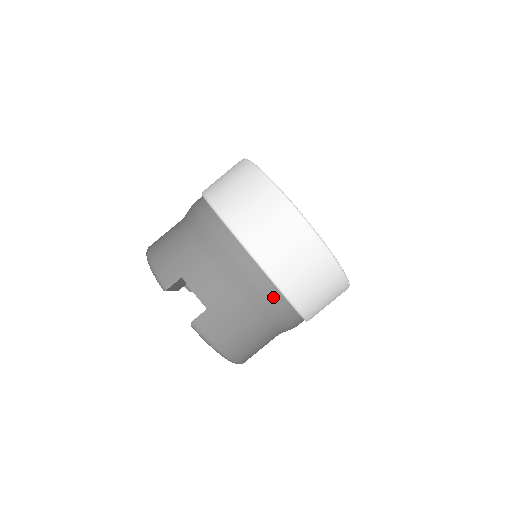
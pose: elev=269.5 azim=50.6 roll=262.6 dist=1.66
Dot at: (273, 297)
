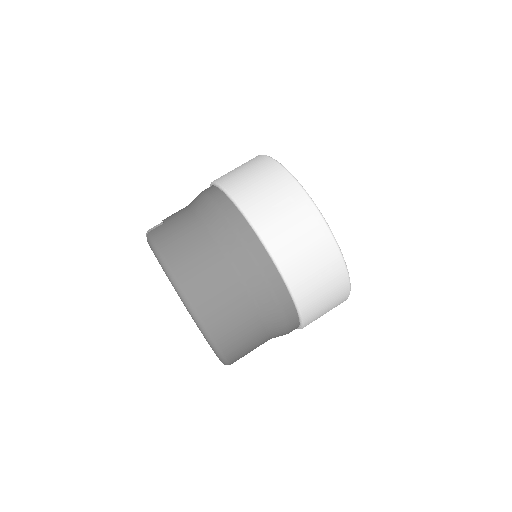
Dot at: (221, 202)
